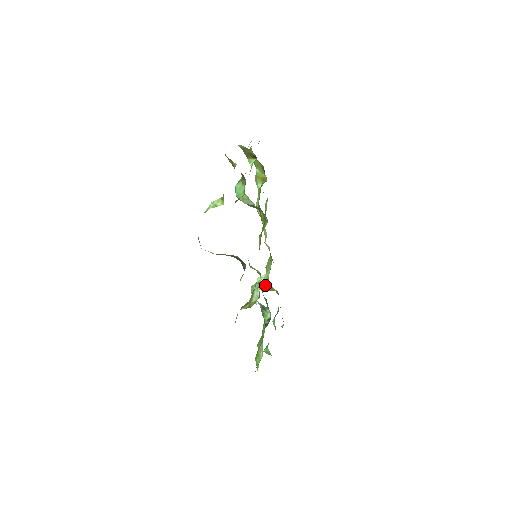
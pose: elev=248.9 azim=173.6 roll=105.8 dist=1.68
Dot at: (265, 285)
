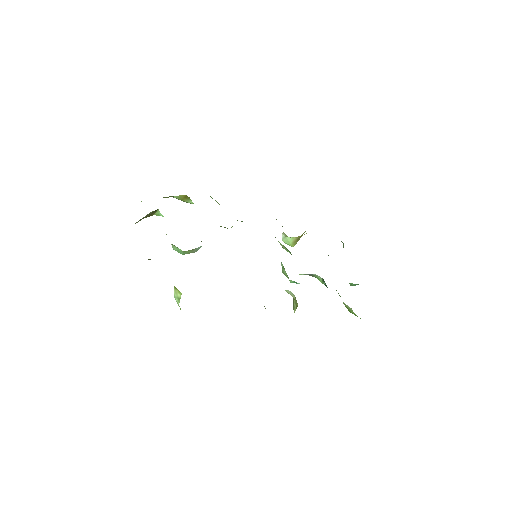
Dot at: occluded
